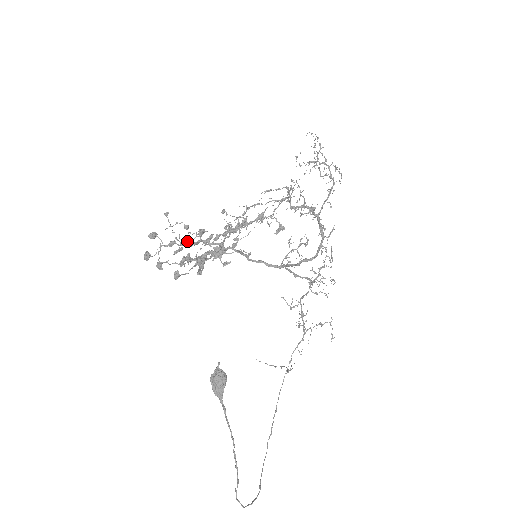
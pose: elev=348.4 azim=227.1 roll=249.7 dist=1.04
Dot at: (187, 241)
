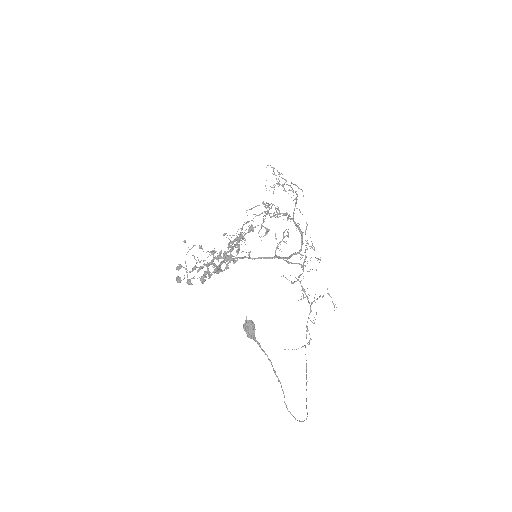
Dot at: (204, 263)
